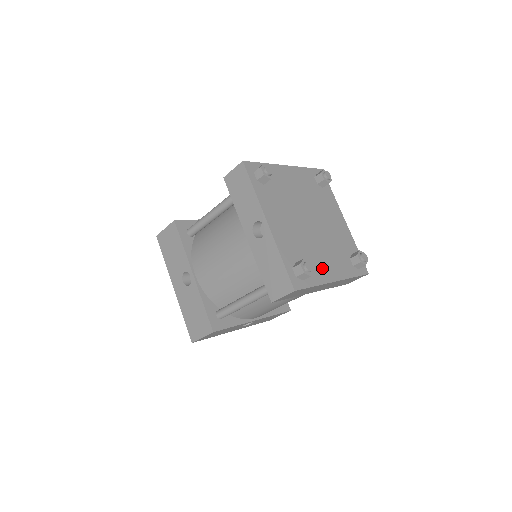
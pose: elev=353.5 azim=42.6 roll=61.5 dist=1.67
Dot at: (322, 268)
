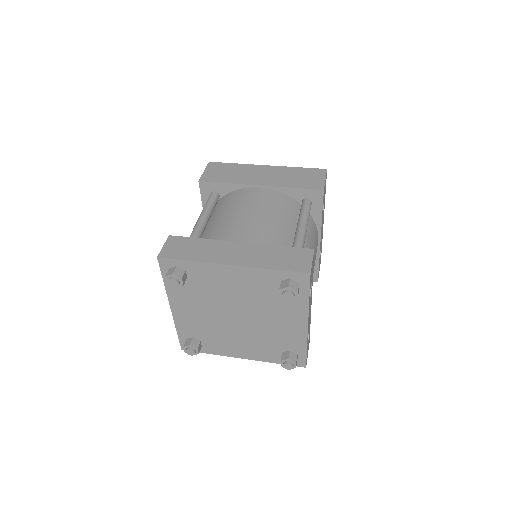
Dot at: (228, 347)
